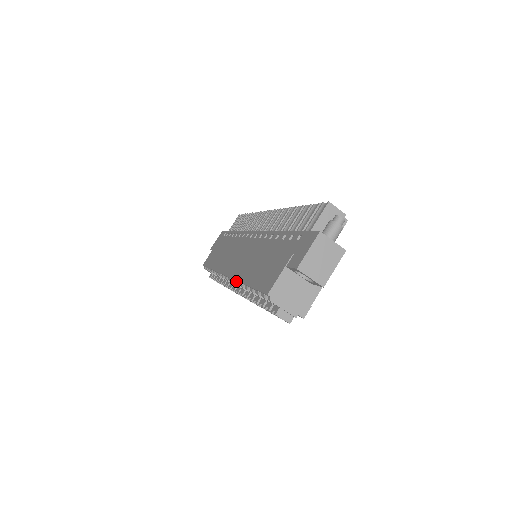
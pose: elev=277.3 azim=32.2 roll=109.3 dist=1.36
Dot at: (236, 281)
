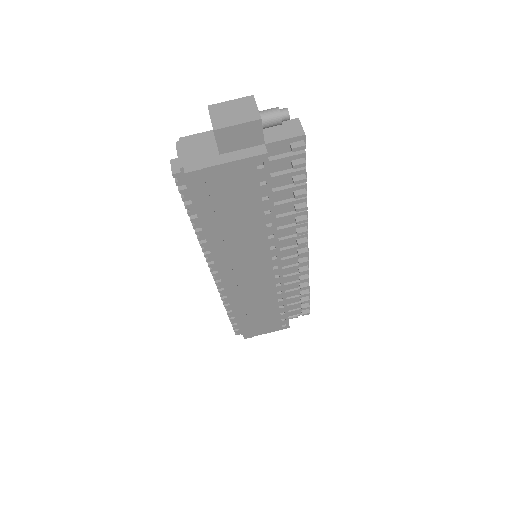
Dot at: occluded
